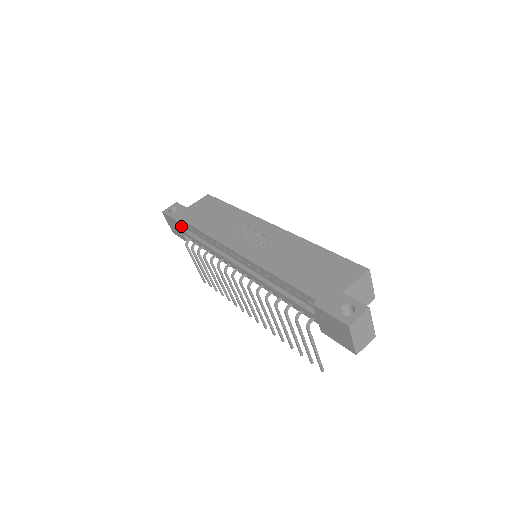
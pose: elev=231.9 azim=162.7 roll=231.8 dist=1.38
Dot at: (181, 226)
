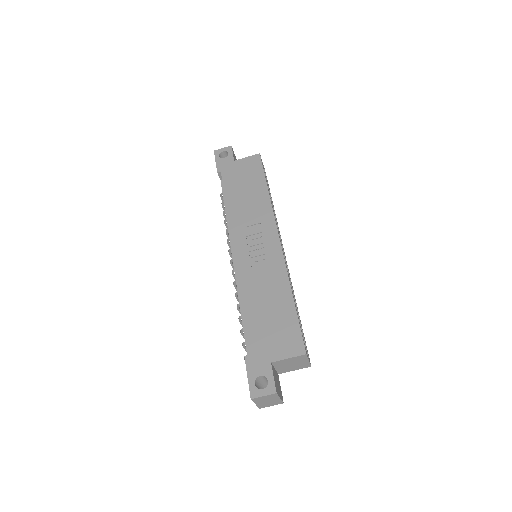
Dot at: (221, 177)
